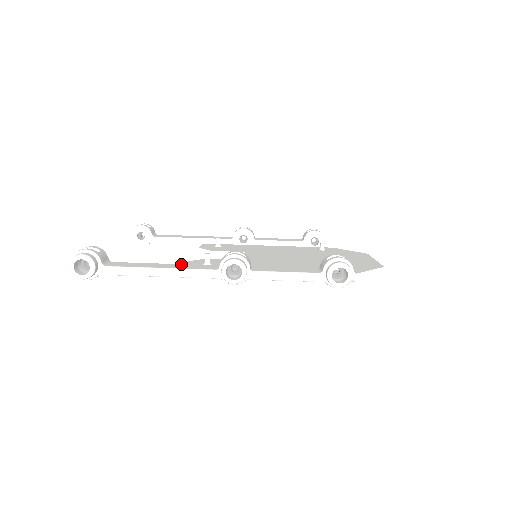
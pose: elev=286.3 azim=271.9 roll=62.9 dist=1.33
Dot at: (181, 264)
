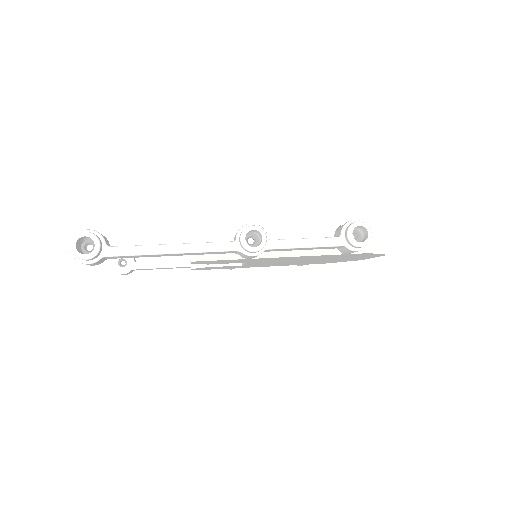
Dot at: occluded
